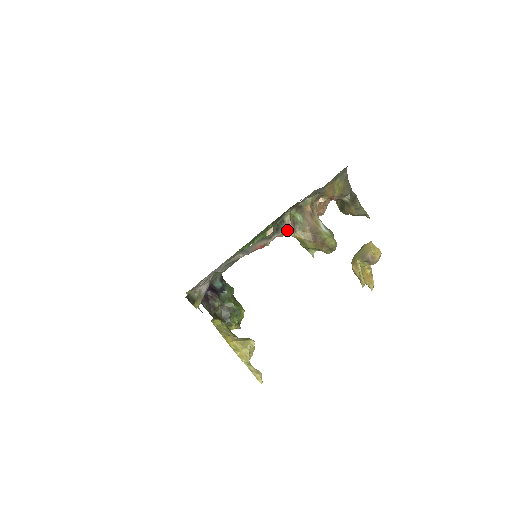
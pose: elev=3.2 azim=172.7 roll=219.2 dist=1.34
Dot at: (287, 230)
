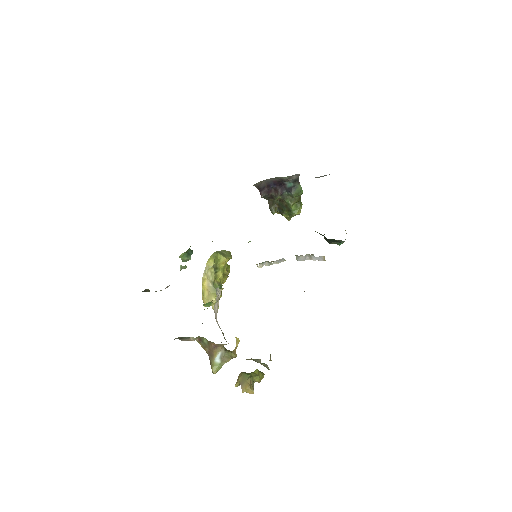
Dot at: occluded
